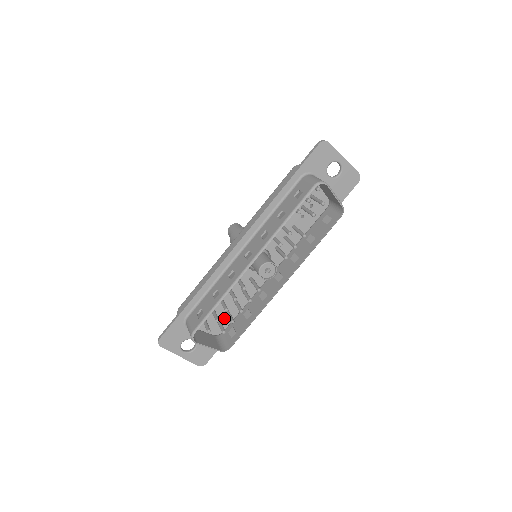
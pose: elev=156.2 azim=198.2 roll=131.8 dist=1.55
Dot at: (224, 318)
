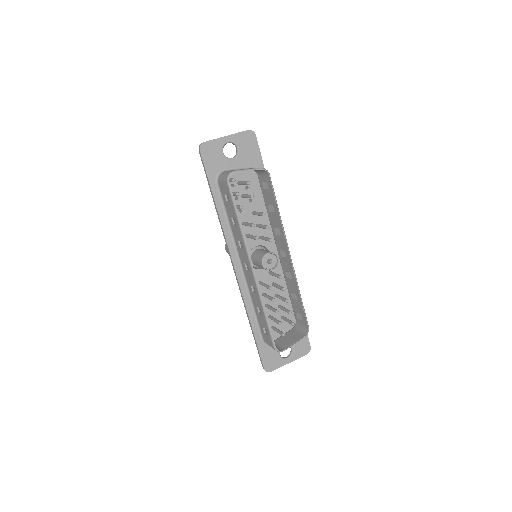
Dot at: (285, 312)
